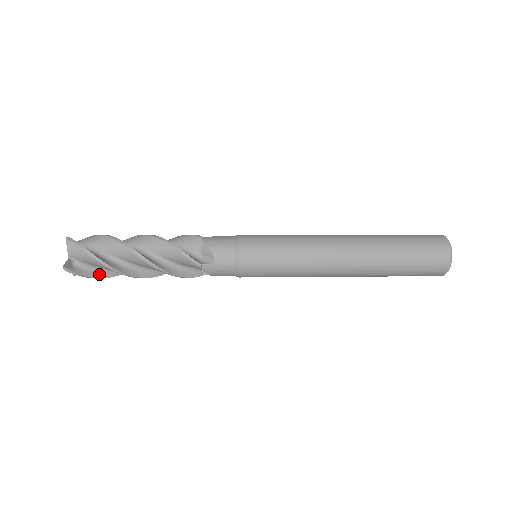
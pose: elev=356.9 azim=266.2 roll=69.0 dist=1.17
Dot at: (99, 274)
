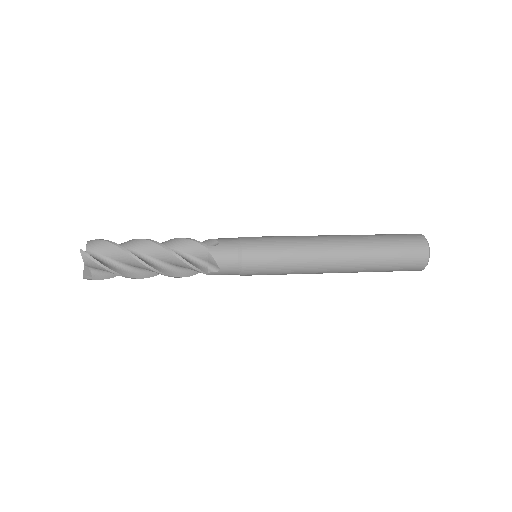
Dot at: occluded
